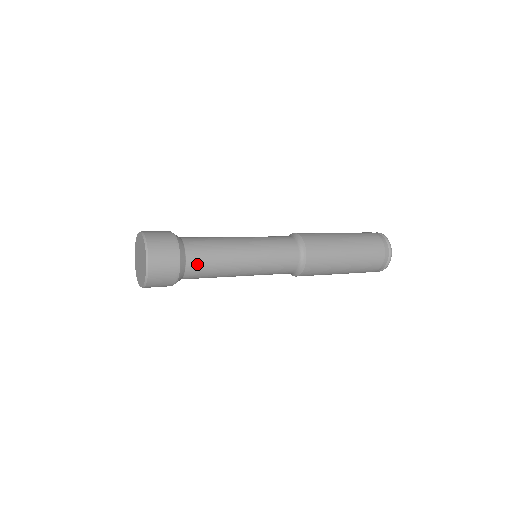
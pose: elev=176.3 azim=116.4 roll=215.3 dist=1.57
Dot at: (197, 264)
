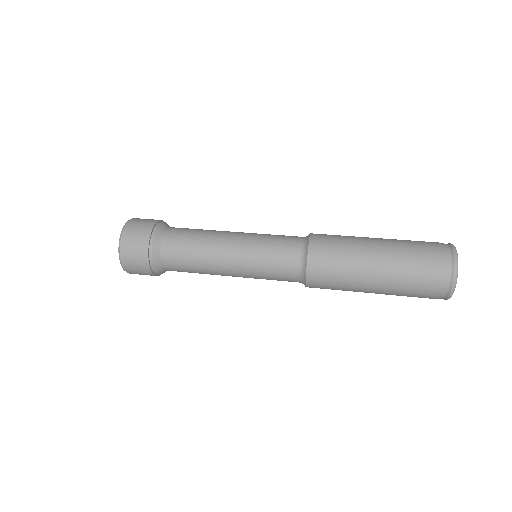
Dot at: (173, 244)
